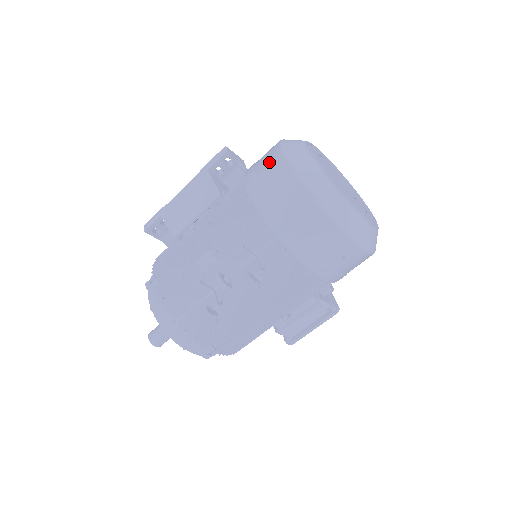
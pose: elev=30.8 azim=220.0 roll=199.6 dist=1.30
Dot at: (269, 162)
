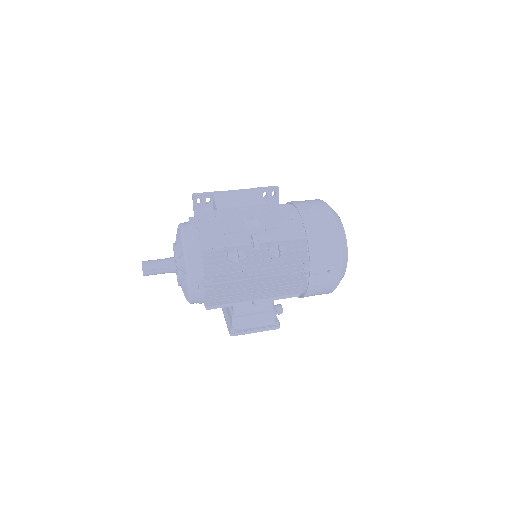
Dot at: (313, 201)
